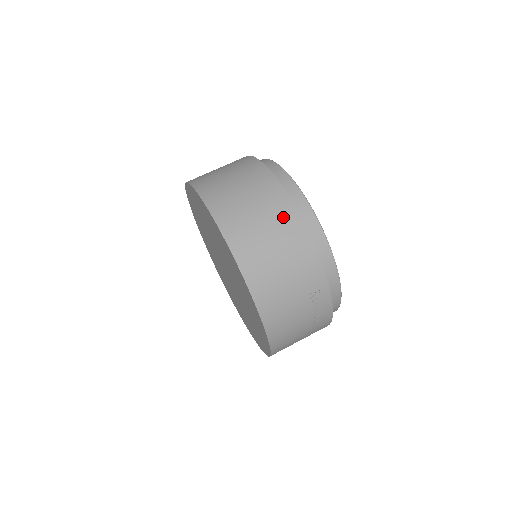
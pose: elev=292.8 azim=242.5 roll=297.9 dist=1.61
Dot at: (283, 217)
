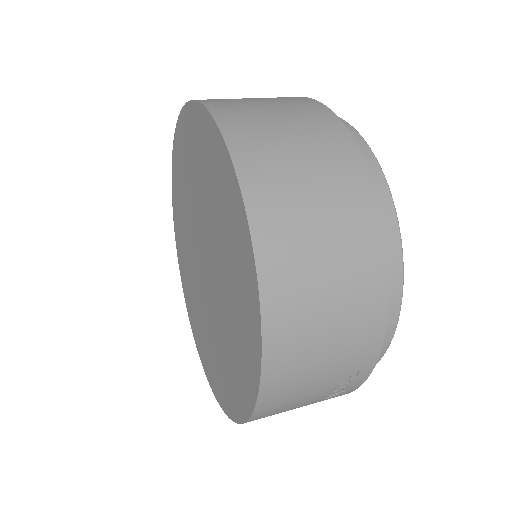
Dot at: (362, 250)
